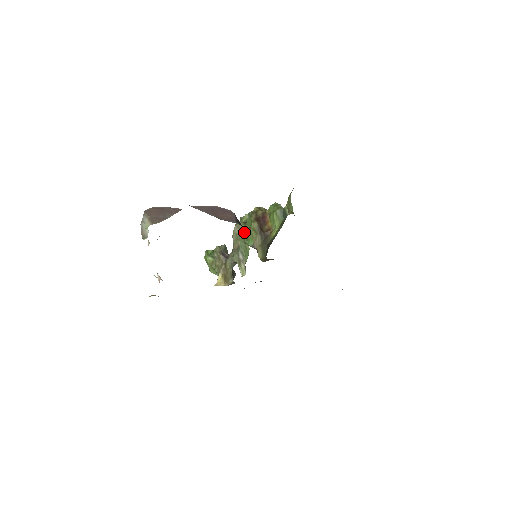
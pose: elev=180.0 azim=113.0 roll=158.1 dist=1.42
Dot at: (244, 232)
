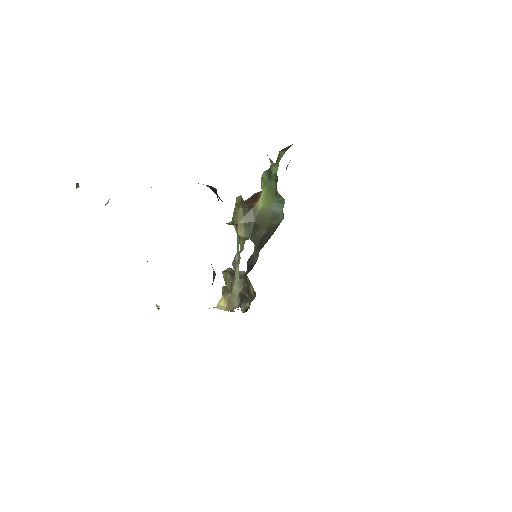
Dot at: occluded
